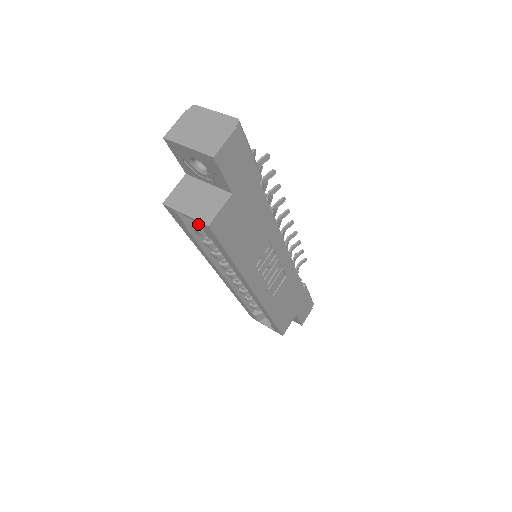
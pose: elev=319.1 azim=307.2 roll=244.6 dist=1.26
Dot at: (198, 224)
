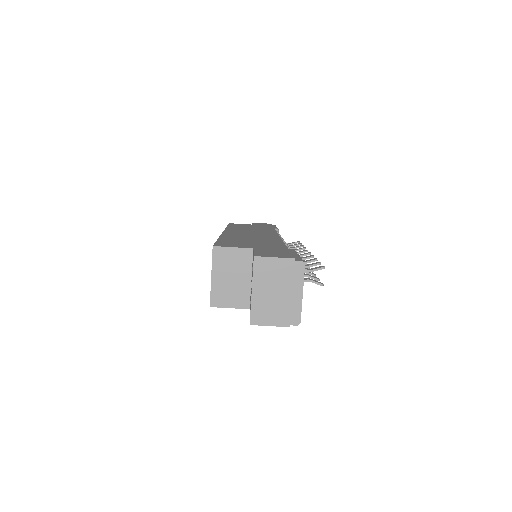
Dot at: occluded
